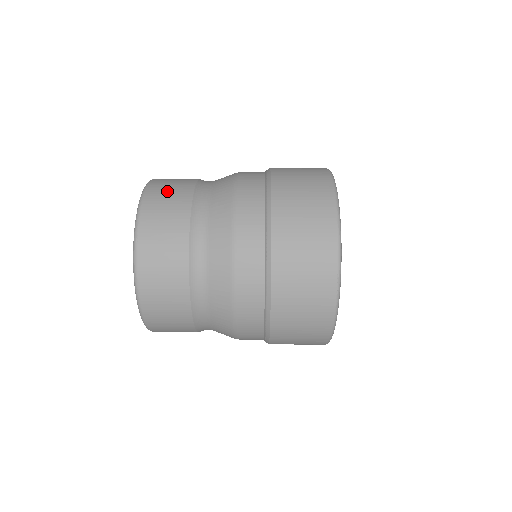
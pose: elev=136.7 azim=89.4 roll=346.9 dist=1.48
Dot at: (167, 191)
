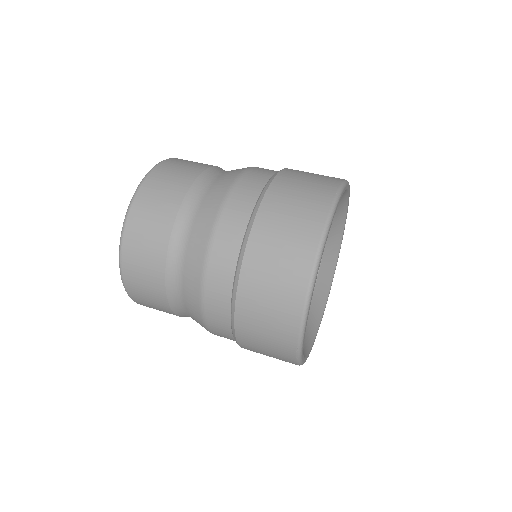
Dot at: (152, 208)
